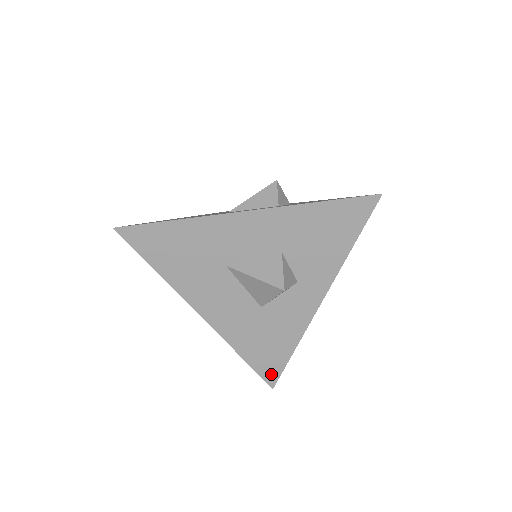
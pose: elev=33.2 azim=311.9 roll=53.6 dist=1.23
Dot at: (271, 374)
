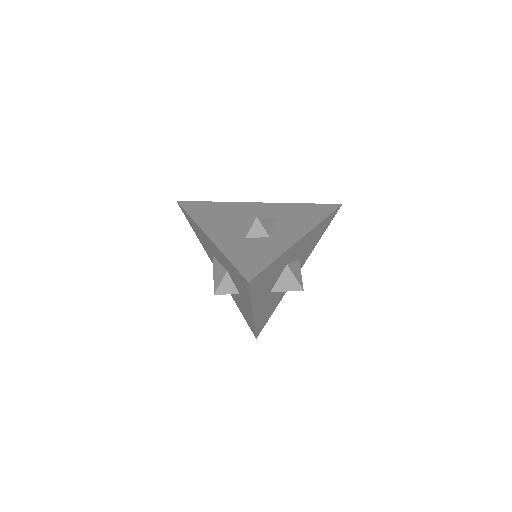
Dot at: (252, 330)
